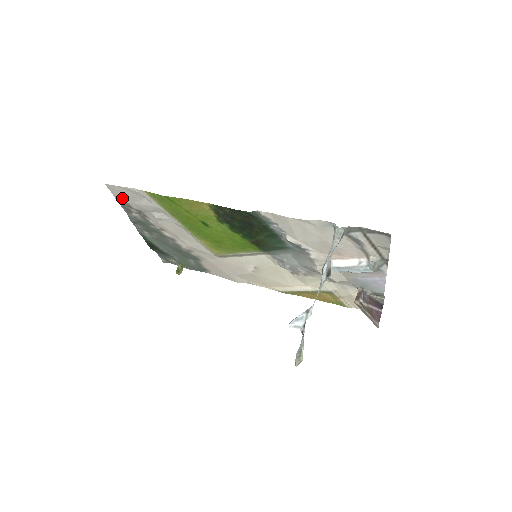
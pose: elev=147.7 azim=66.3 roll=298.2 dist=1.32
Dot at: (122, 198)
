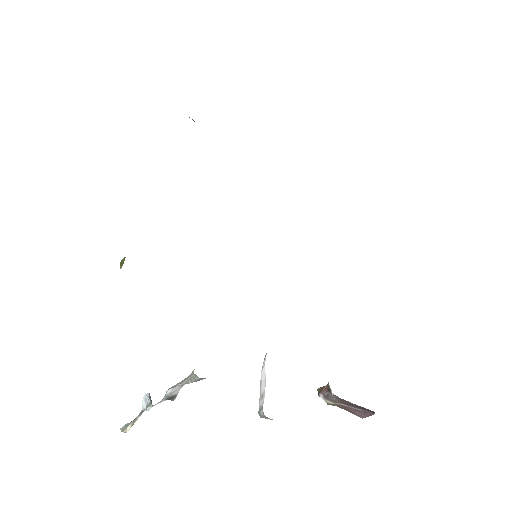
Dot at: occluded
